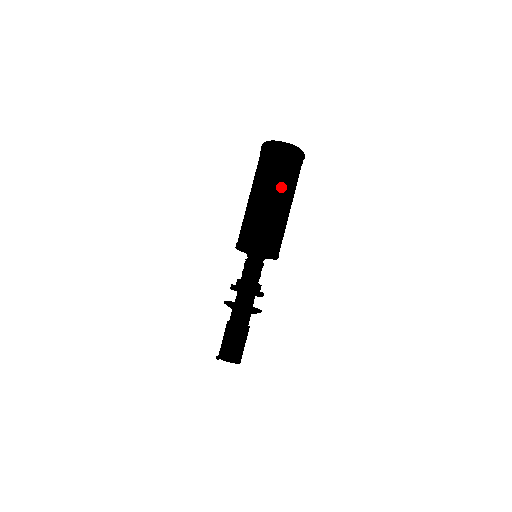
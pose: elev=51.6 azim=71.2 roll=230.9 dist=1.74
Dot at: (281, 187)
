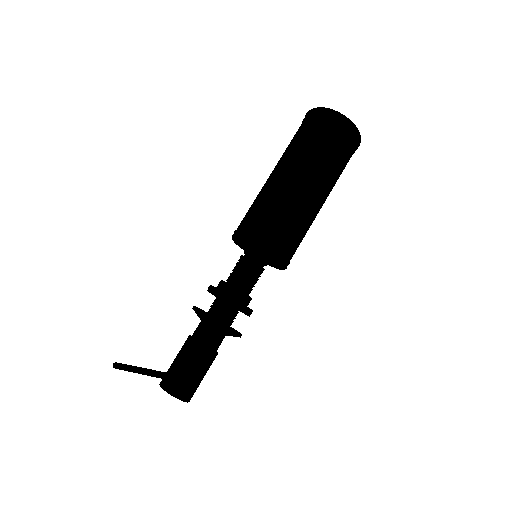
Dot at: (331, 182)
